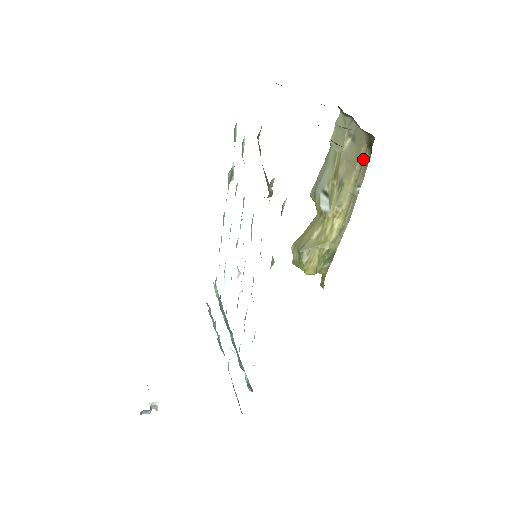
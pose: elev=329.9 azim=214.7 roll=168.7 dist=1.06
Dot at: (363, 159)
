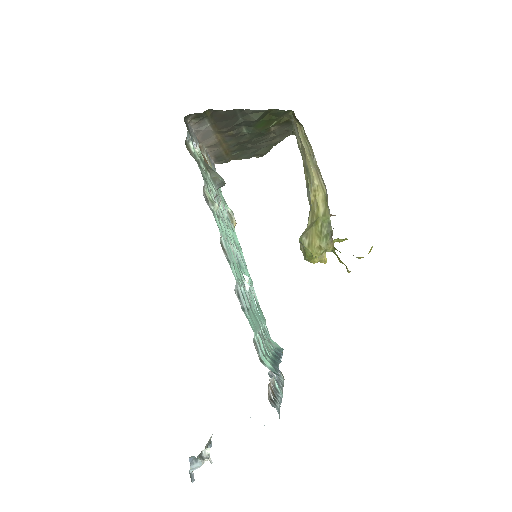
Dot at: (303, 135)
